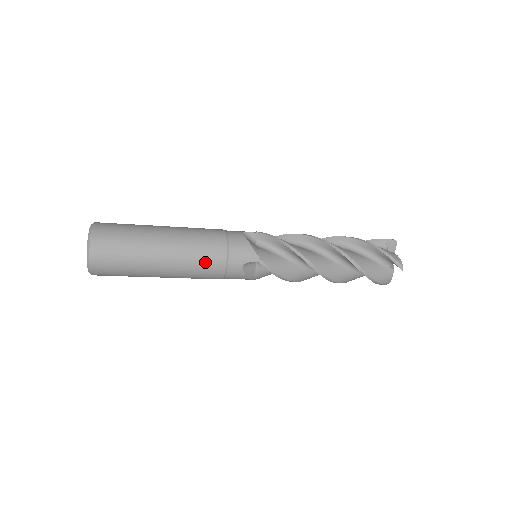
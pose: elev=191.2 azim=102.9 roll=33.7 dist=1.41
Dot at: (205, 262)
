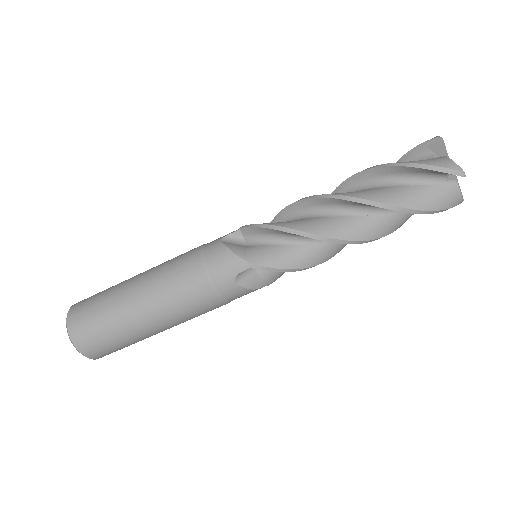
Dot at: (189, 297)
